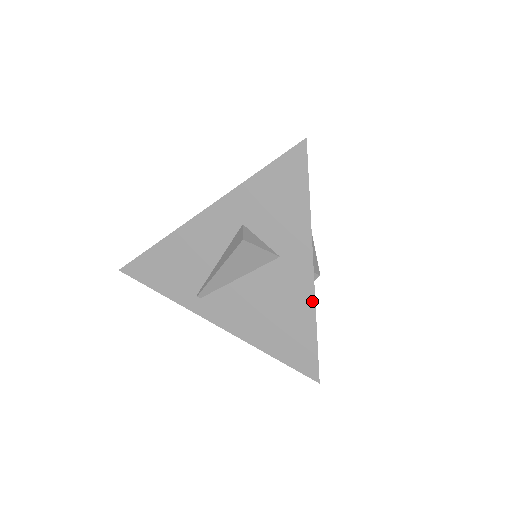
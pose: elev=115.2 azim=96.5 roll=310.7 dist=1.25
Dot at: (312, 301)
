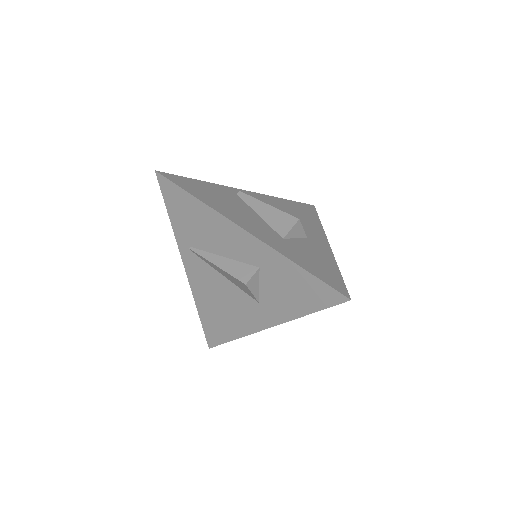
Dot at: (249, 332)
